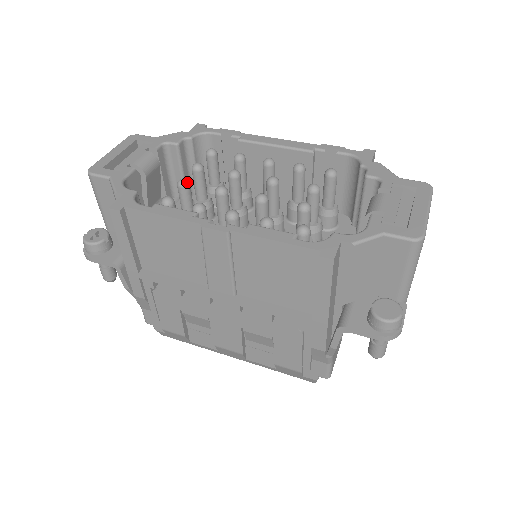
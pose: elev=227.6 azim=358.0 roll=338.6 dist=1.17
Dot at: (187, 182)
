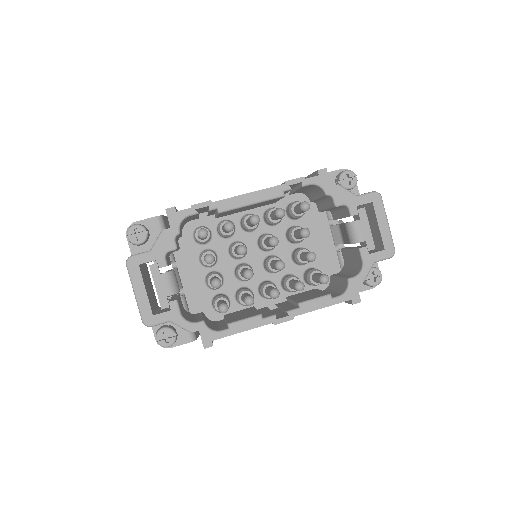
Dot at: (220, 283)
